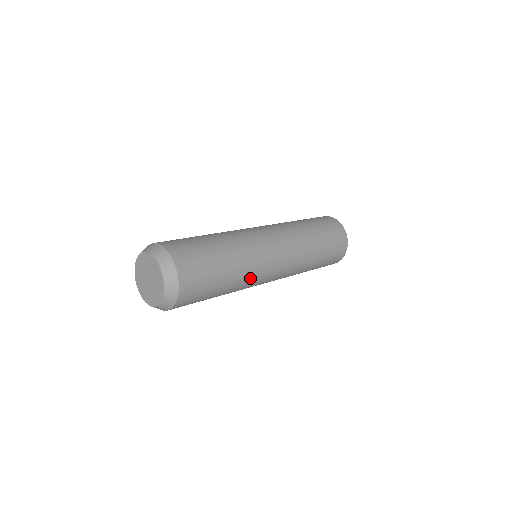
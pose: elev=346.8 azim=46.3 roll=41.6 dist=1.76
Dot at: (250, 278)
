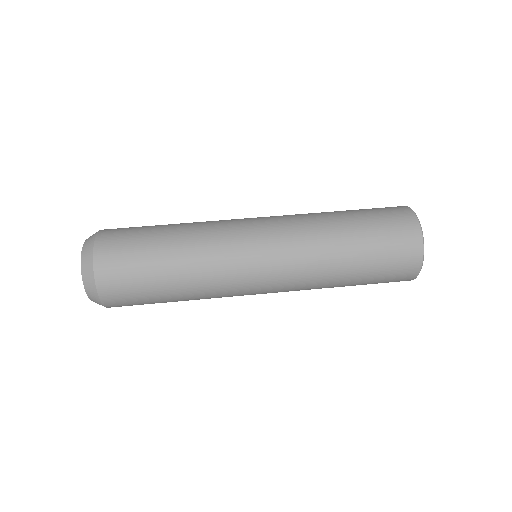
Dot at: (215, 293)
